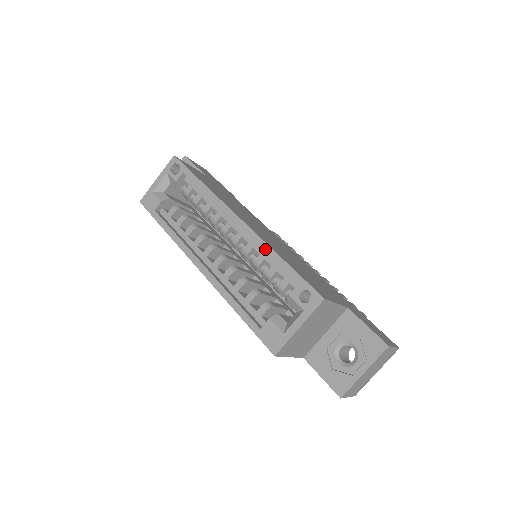
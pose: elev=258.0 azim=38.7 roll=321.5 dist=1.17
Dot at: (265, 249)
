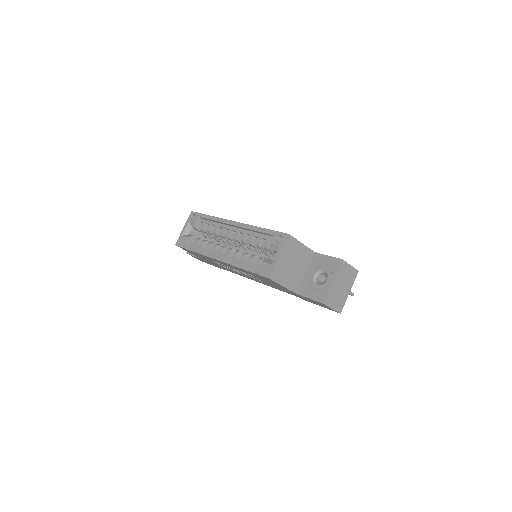
Dot at: (252, 228)
